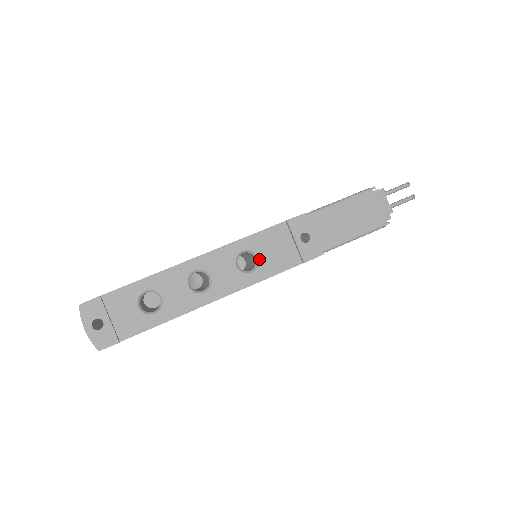
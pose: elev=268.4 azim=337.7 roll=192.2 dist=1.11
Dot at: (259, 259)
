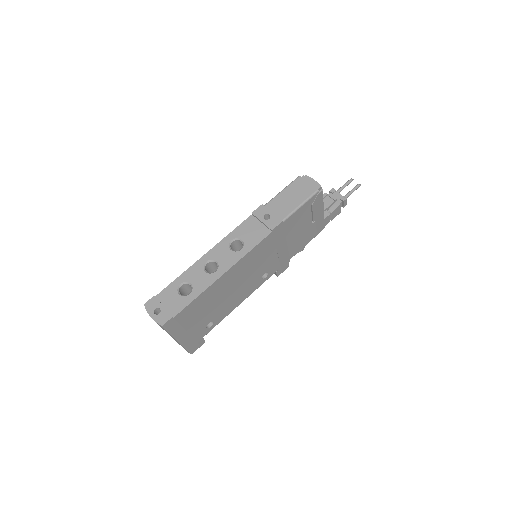
Dot at: (243, 241)
